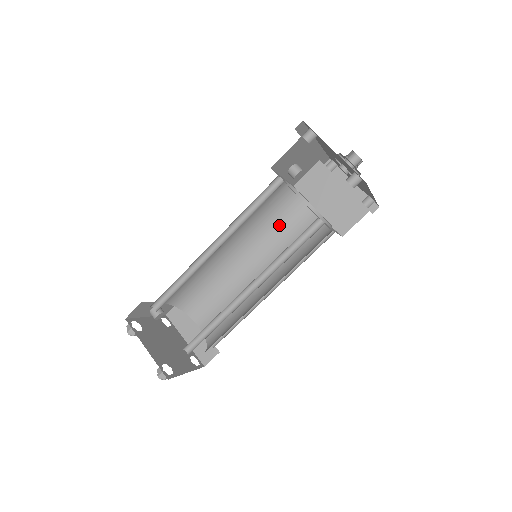
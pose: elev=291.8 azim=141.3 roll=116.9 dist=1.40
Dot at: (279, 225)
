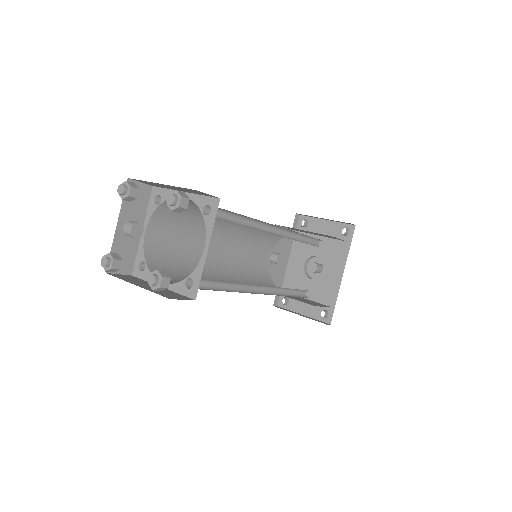
Dot at: (256, 284)
